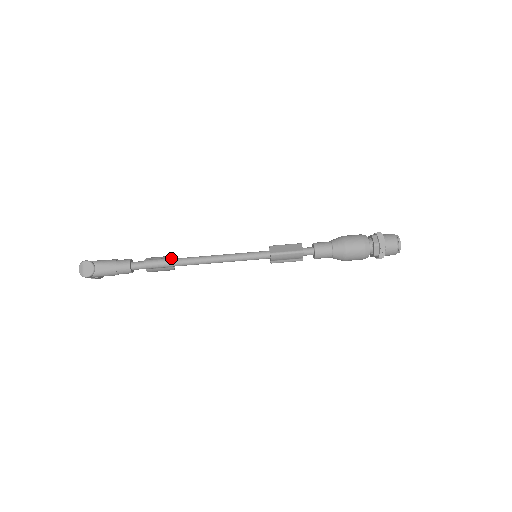
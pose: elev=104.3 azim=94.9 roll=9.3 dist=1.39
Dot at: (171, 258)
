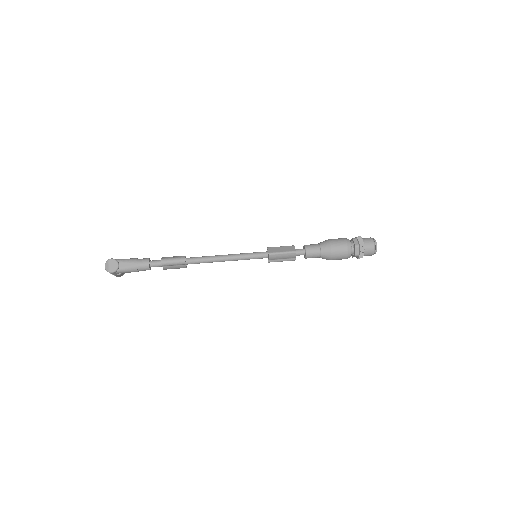
Dot at: (184, 257)
